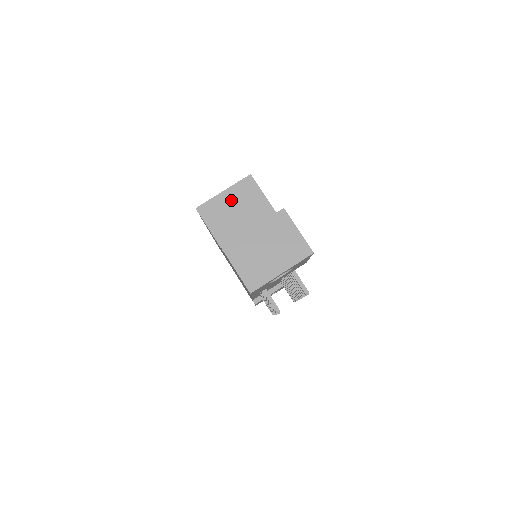
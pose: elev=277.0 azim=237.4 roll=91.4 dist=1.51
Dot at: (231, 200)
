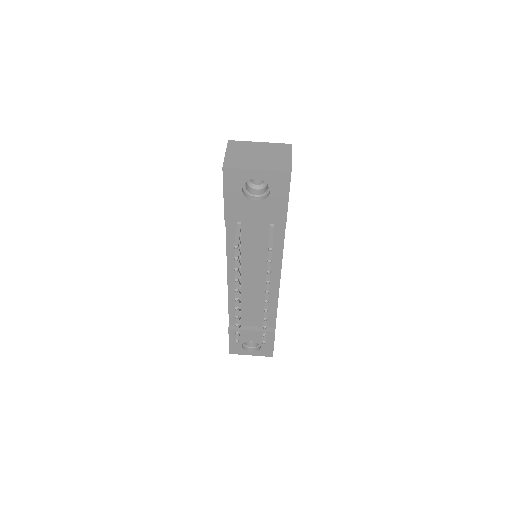
Dot at: occluded
